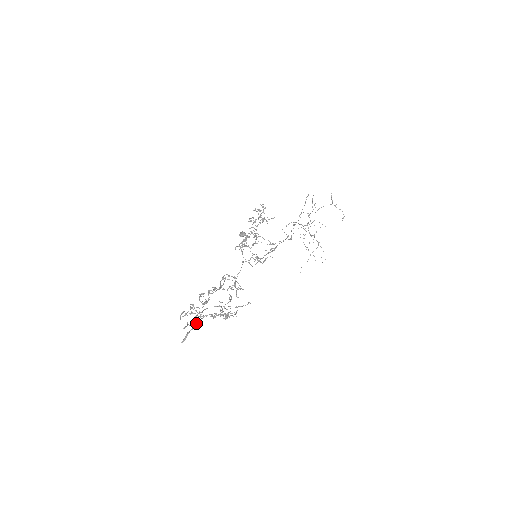
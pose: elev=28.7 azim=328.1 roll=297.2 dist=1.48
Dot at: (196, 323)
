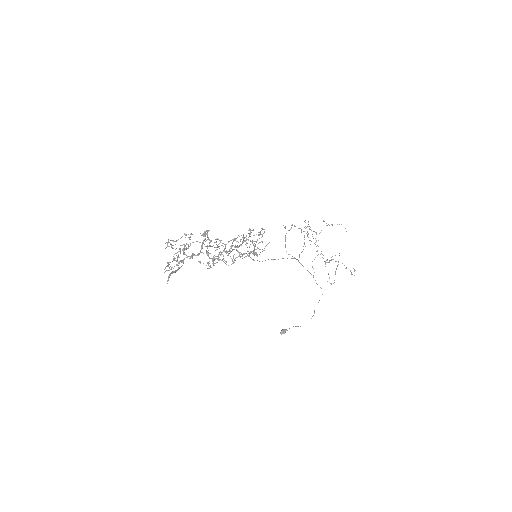
Dot at: occluded
